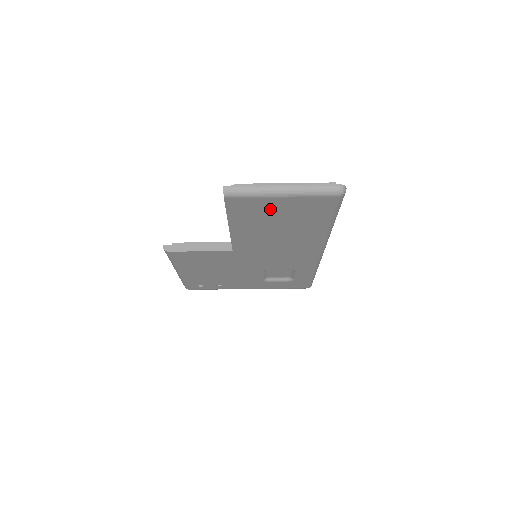
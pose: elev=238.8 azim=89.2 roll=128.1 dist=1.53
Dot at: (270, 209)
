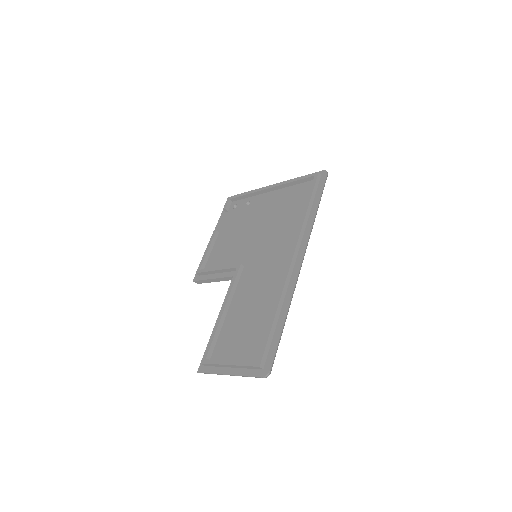
Dot at: occluded
